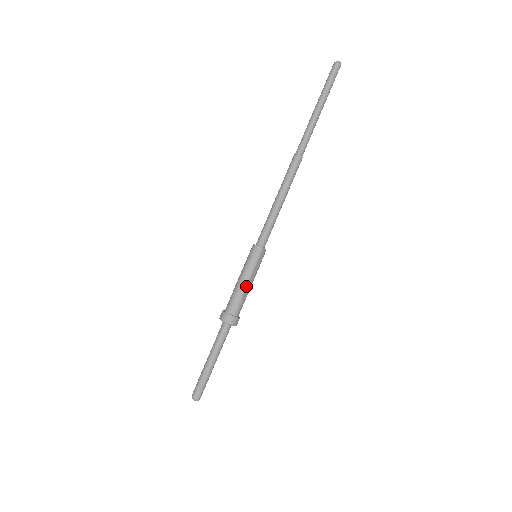
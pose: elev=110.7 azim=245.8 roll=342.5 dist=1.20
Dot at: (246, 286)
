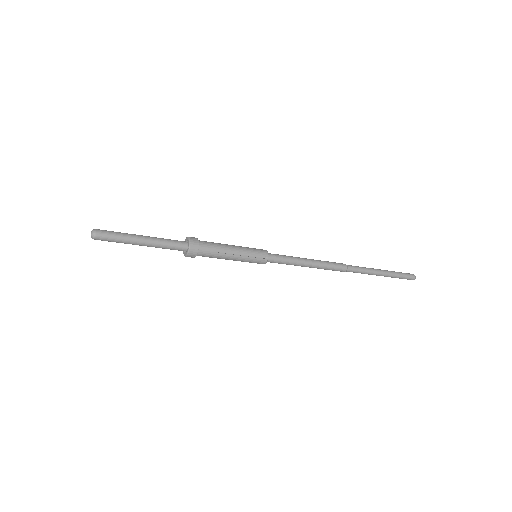
Dot at: (230, 251)
